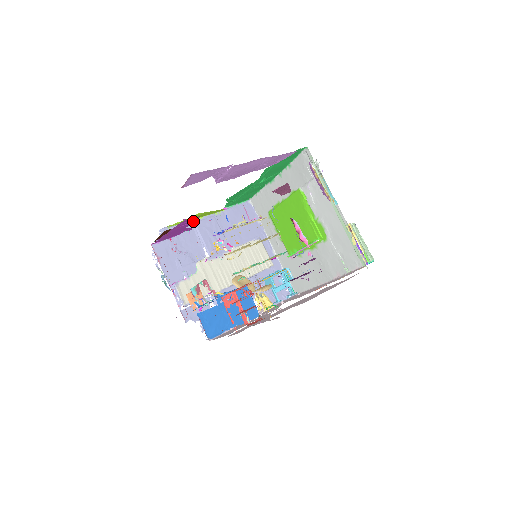
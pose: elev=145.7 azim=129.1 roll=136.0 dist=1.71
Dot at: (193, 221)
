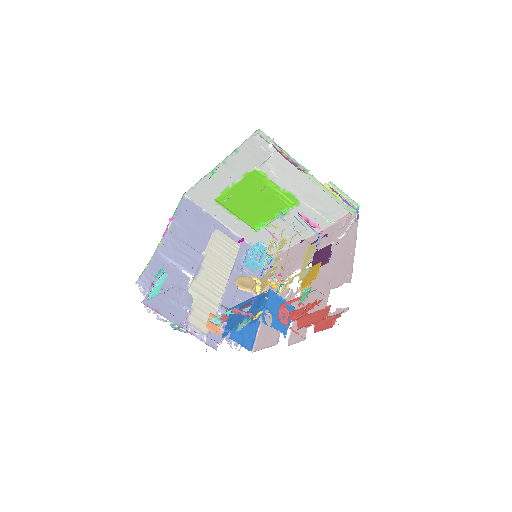
Dot at: occluded
